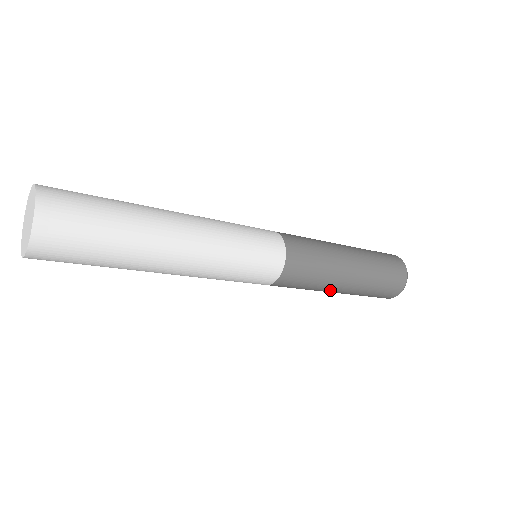
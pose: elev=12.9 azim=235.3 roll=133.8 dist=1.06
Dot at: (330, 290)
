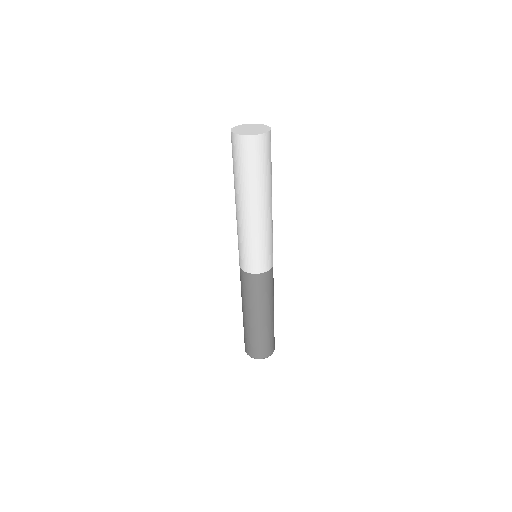
Dot at: (269, 309)
